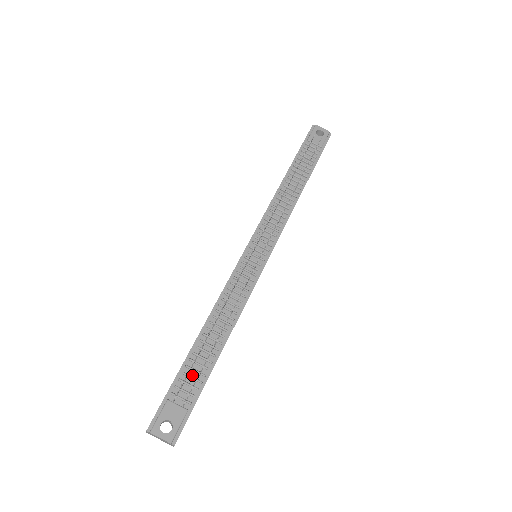
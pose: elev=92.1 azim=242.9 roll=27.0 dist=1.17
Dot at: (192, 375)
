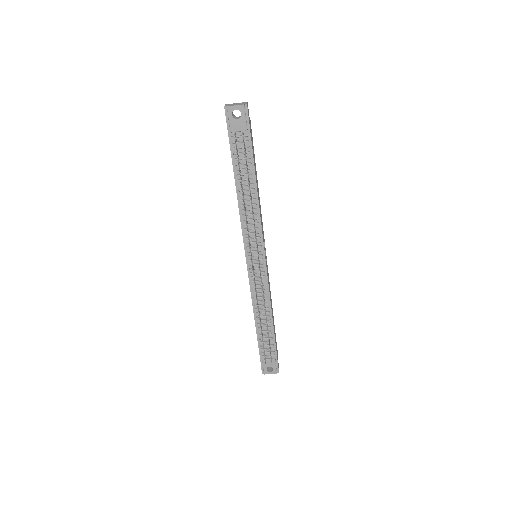
Dot at: (266, 344)
